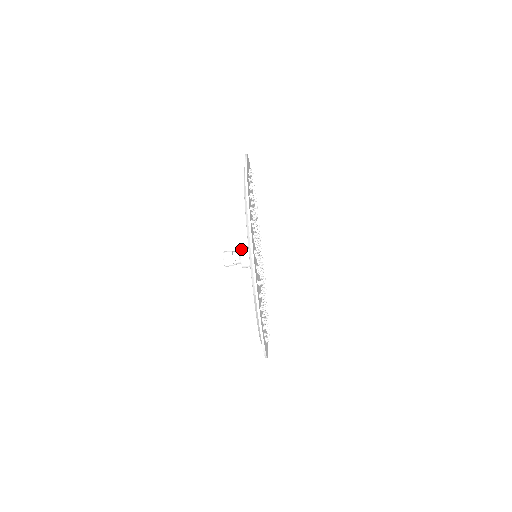
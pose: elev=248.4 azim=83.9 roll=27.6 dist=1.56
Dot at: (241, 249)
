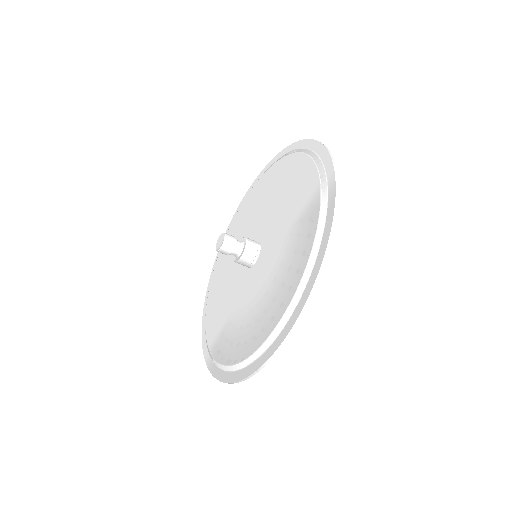
Dot at: (243, 257)
